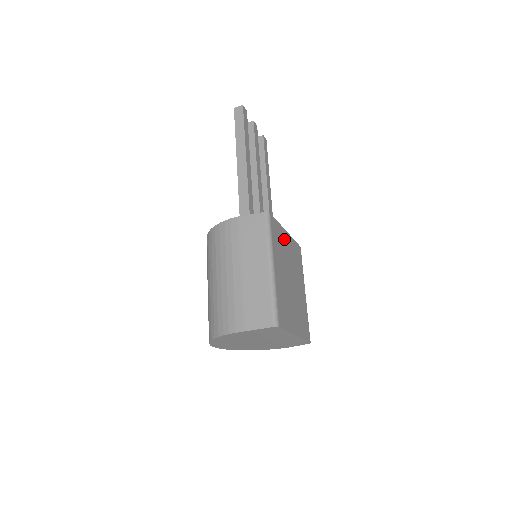
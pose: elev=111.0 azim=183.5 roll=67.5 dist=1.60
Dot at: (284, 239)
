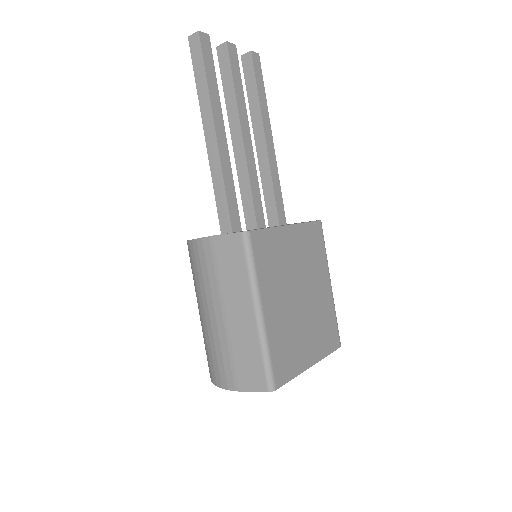
Dot at: (284, 243)
